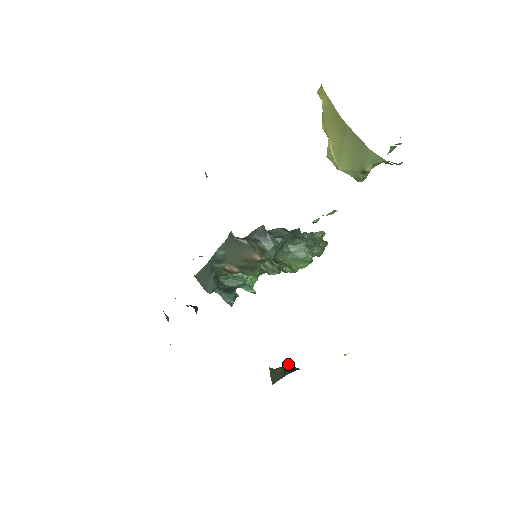
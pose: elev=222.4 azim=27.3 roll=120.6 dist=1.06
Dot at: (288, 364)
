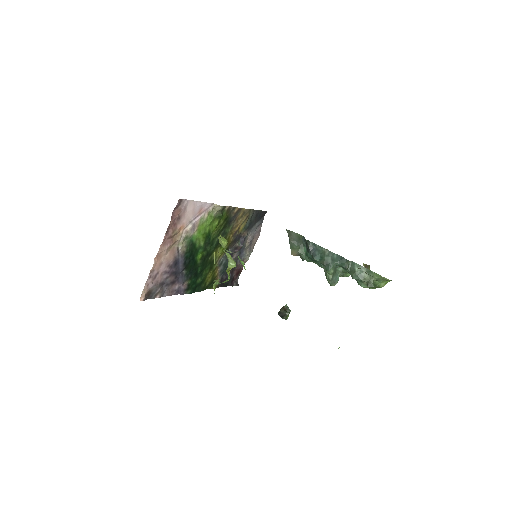
Dot at: (287, 312)
